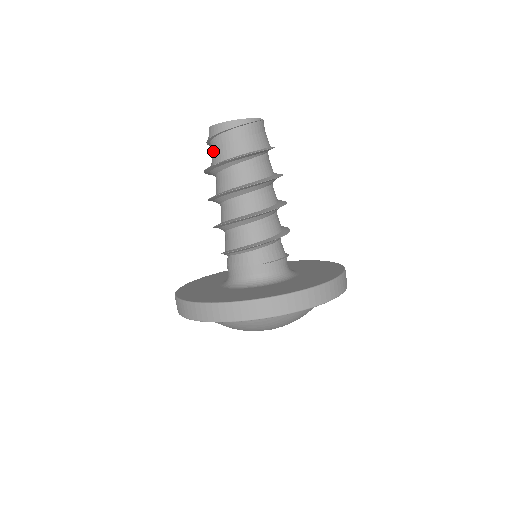
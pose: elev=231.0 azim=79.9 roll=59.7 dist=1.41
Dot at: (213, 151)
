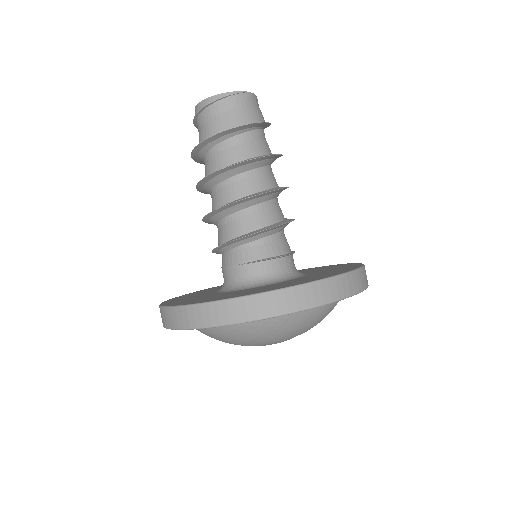
Dot at: occluded
